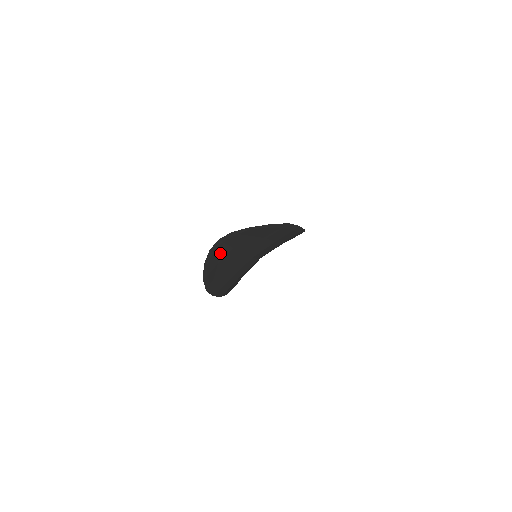
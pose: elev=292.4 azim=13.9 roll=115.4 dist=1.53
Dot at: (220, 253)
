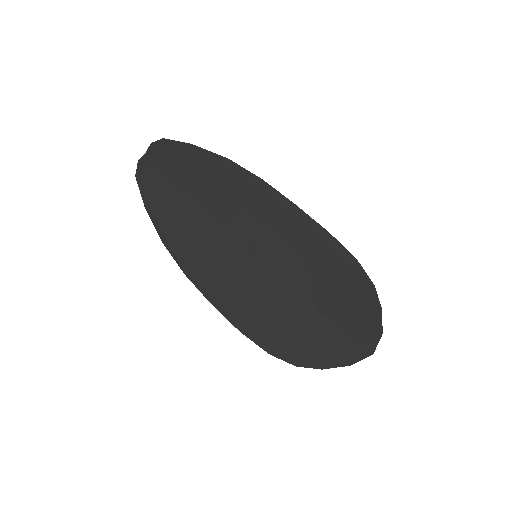
Dot at: (155, 175)
